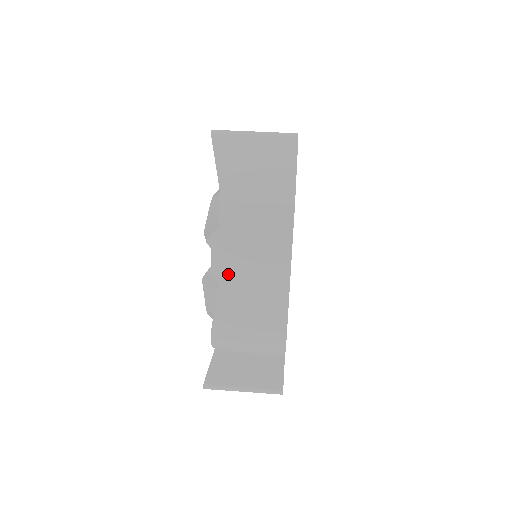
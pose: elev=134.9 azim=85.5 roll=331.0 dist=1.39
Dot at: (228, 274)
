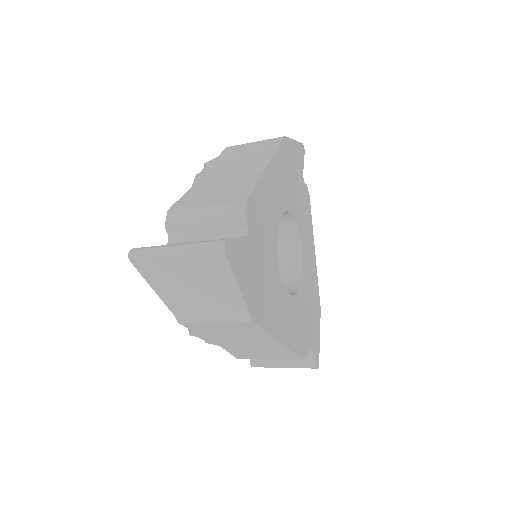
Dot at: (212, 173)
